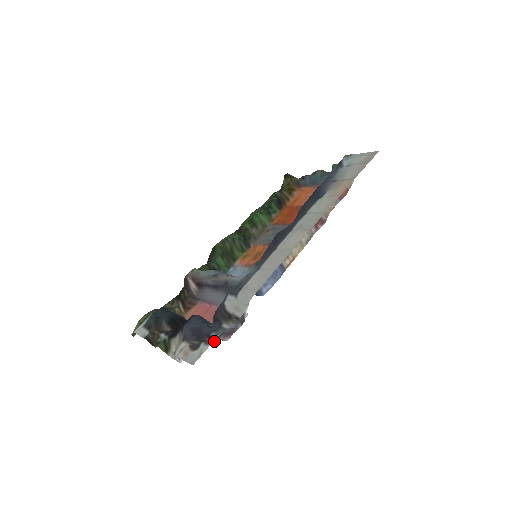
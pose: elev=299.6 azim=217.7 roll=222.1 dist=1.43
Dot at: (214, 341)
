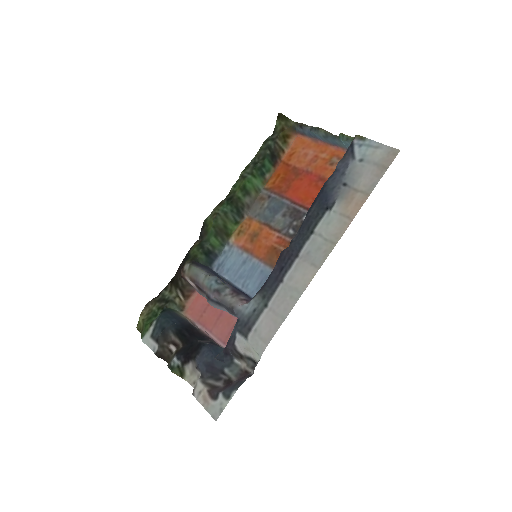
Dot at: (229, 384)
